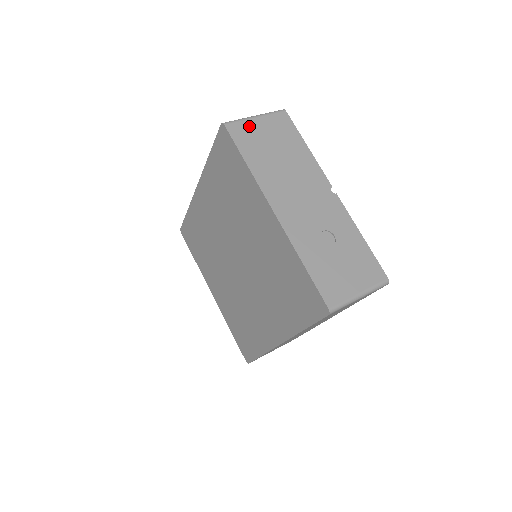
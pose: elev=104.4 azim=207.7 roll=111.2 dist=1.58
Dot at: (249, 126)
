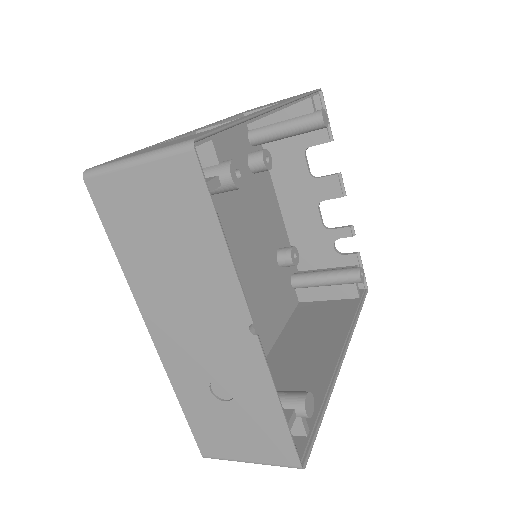
Dot at: (122, 185)
